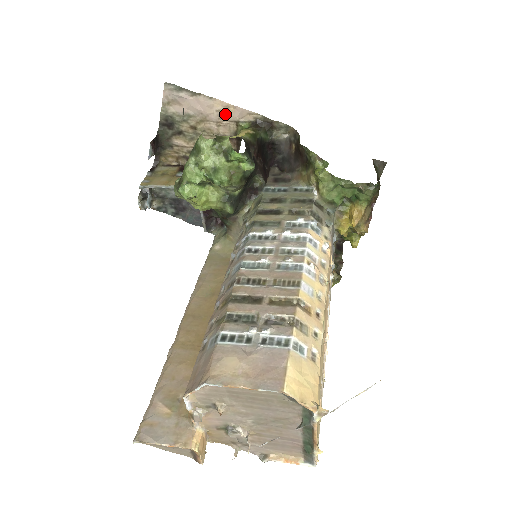
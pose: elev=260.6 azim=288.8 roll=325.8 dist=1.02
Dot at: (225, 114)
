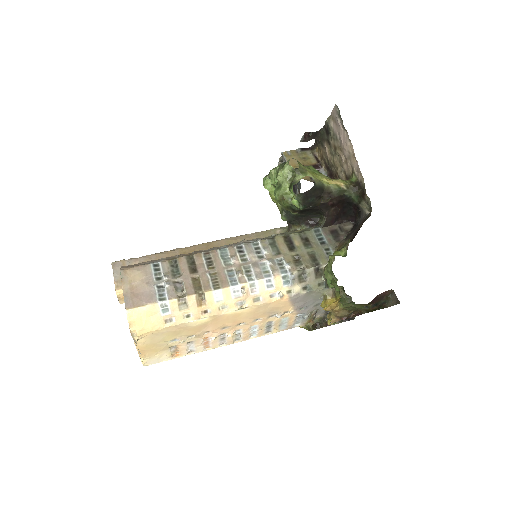
Dot at: (351, 159)
